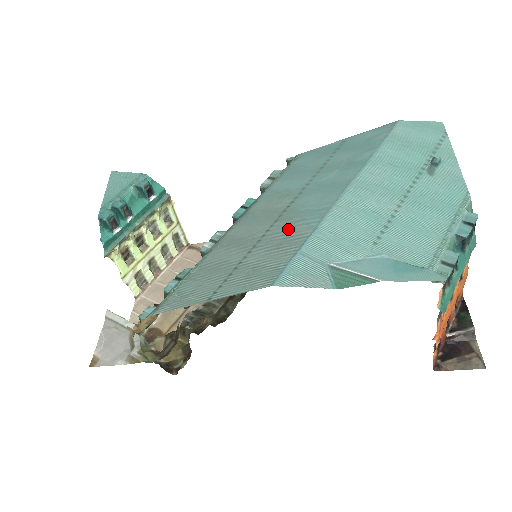
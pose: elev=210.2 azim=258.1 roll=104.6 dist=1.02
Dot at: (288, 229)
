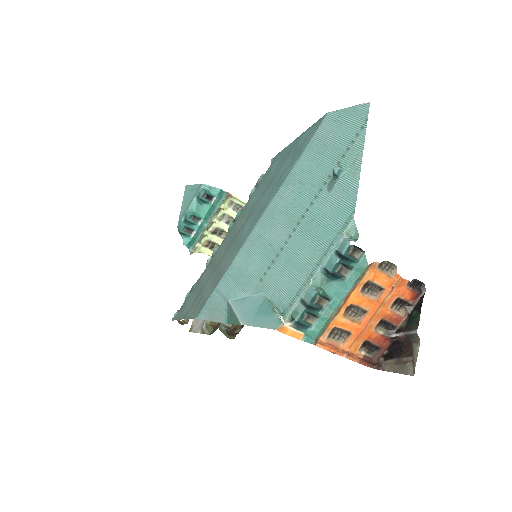
Dot at: (225, 260)
